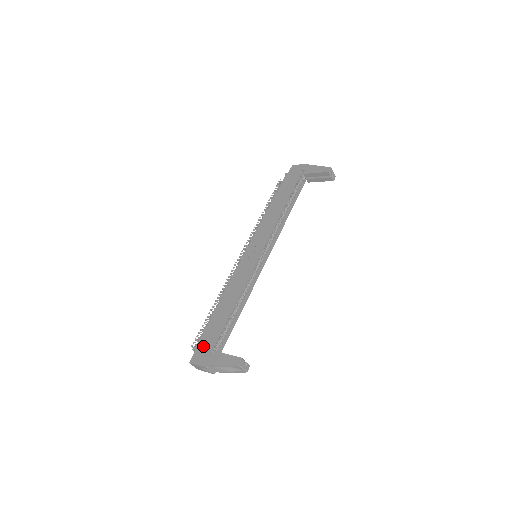
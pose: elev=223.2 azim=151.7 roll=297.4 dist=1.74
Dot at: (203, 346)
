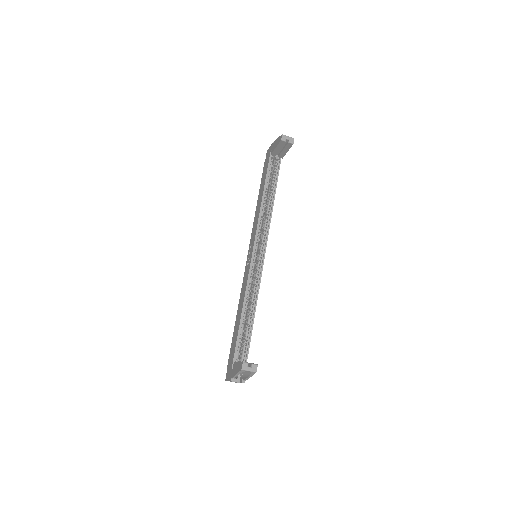
Dot at: (230, 361)
